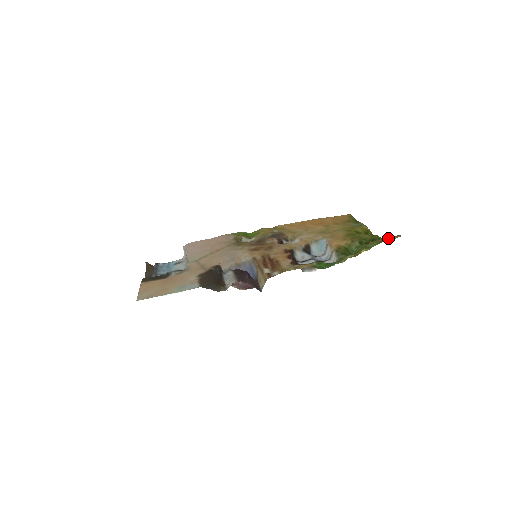
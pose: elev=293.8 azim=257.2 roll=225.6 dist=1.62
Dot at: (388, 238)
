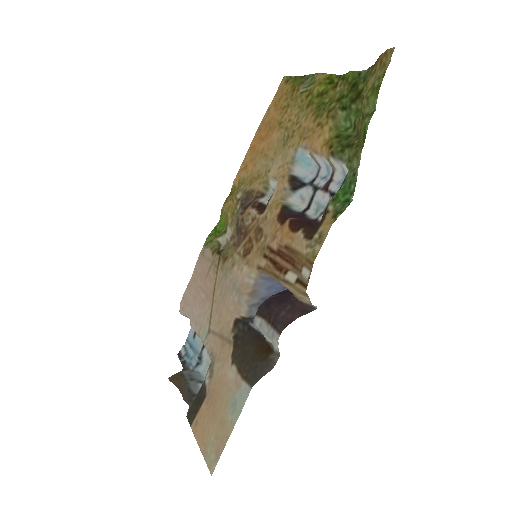
Dot at: (377, 70)
